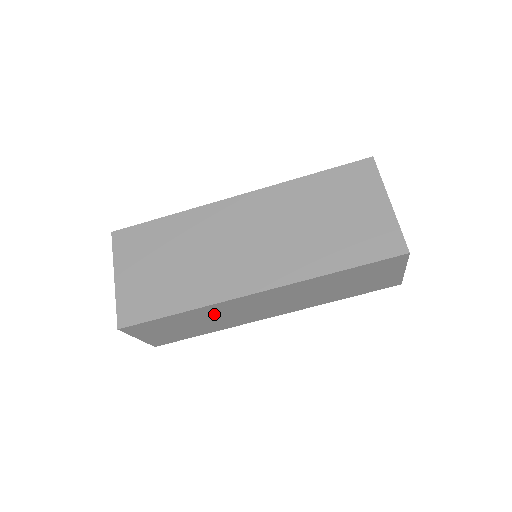
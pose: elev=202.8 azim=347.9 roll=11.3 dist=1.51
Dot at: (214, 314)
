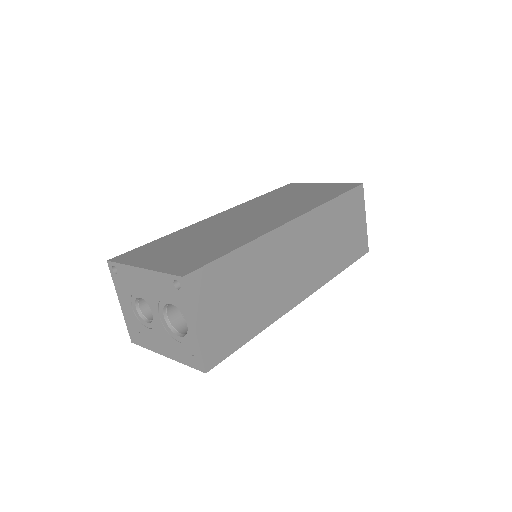
Dot at: (263, 267)
